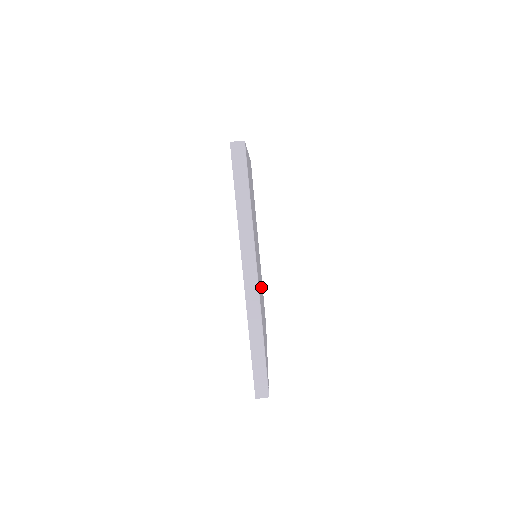
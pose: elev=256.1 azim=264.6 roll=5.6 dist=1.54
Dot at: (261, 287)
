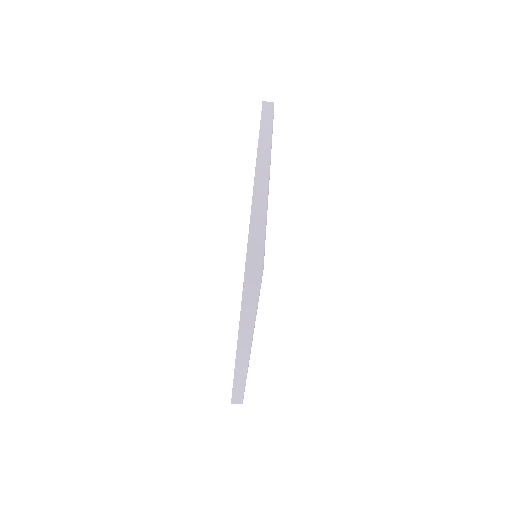
Dot at: occluded
